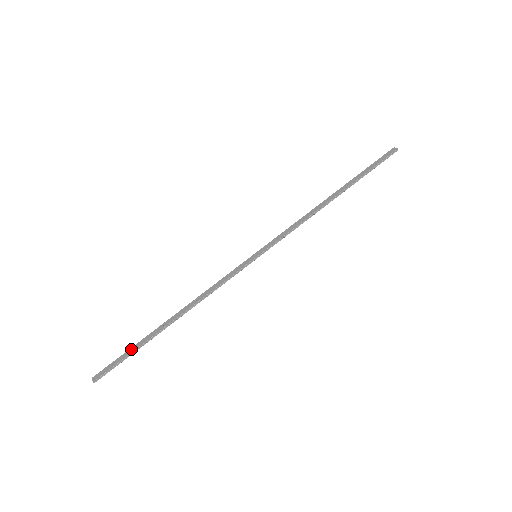
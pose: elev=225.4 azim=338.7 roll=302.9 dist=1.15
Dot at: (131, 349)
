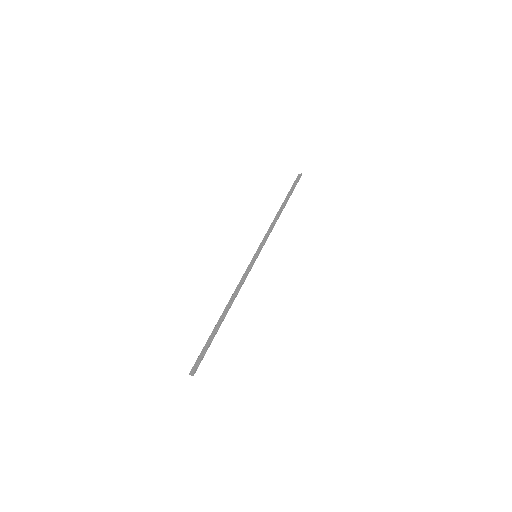
Dot at: (207, 343)
